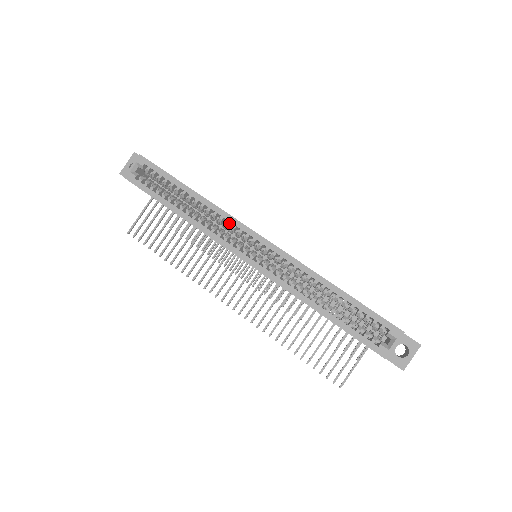
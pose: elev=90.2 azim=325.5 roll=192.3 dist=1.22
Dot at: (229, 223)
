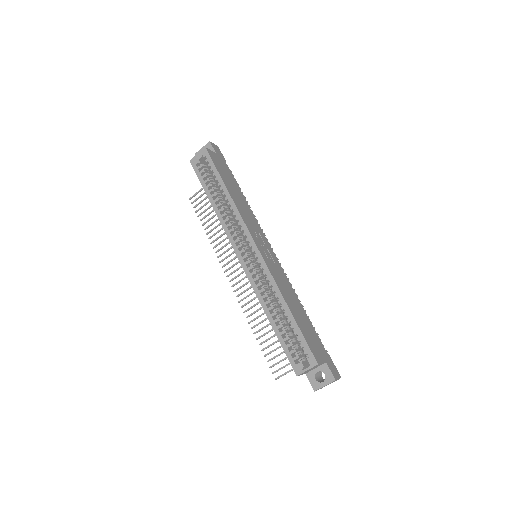
Dot at: (240, 225)
